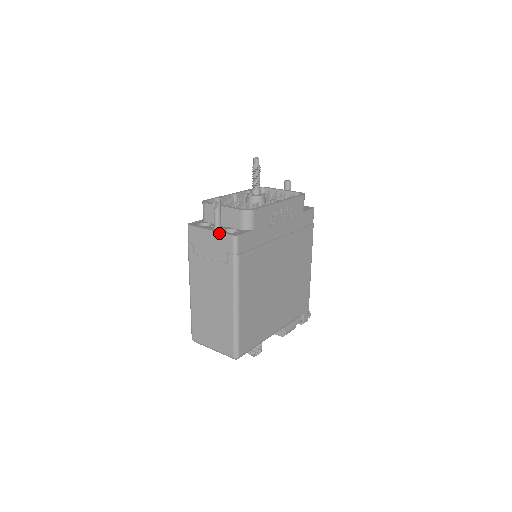
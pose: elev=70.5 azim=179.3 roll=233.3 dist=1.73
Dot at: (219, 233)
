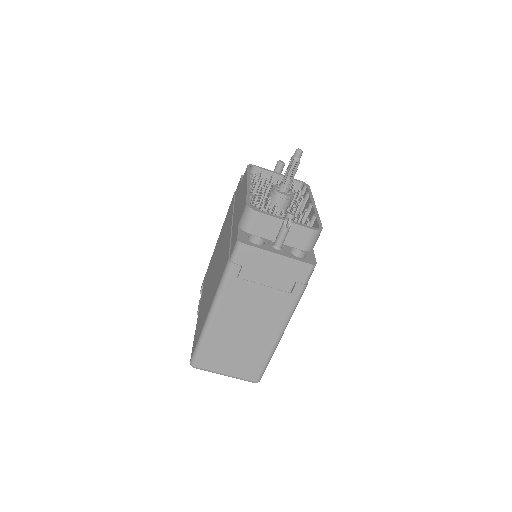
Dot at: (292, 259)
